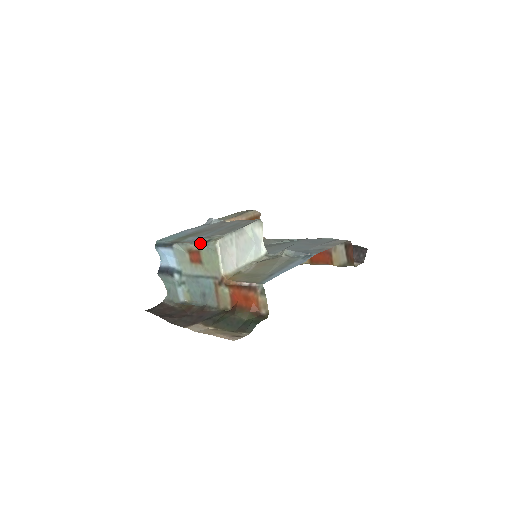
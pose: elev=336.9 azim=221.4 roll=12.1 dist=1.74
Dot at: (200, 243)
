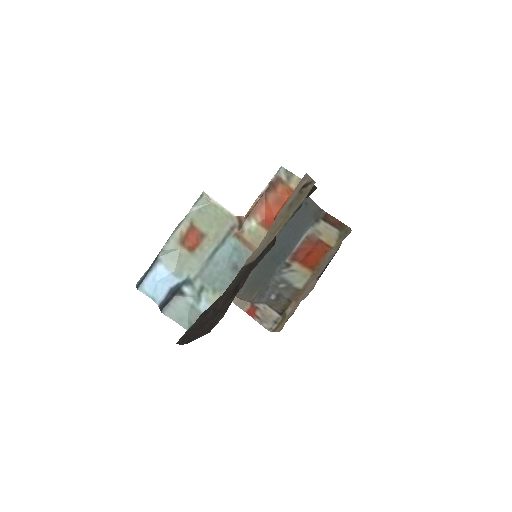
Dot at: (187, 214)
